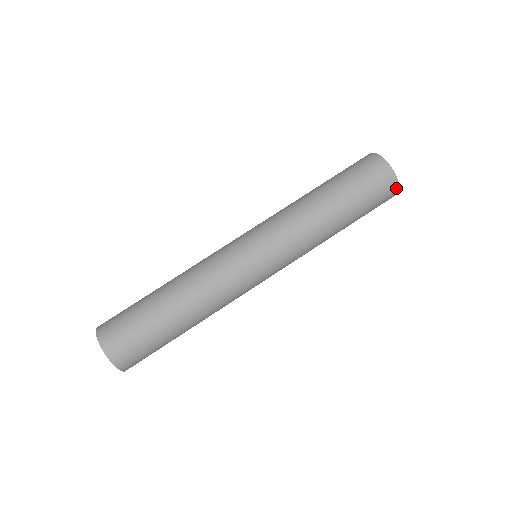
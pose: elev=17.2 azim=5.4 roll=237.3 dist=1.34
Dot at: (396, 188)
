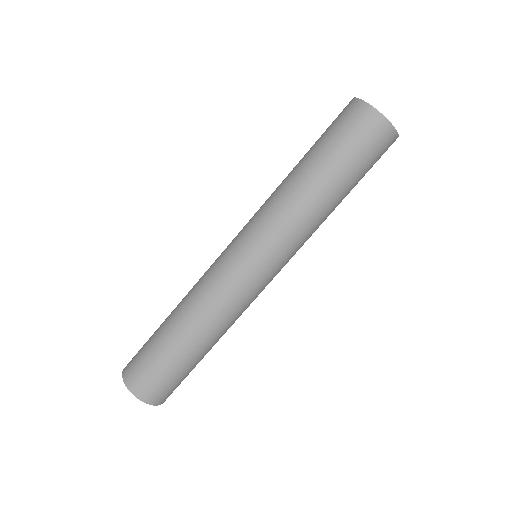
Dot at: (374, 114)
